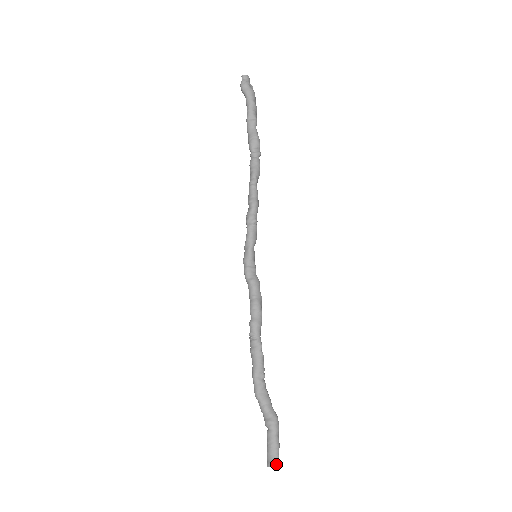
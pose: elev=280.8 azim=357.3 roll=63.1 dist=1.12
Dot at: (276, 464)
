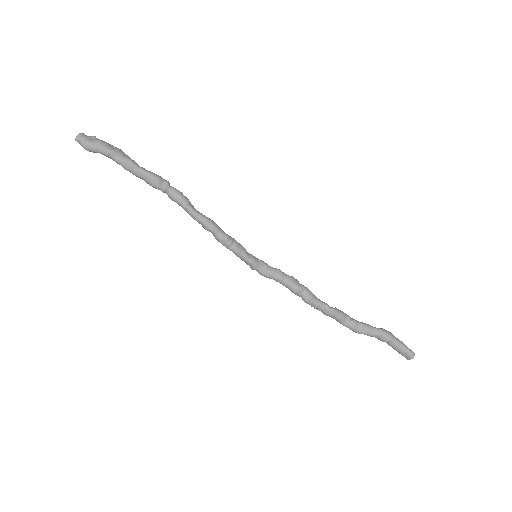
Dot at: (412, 356)
